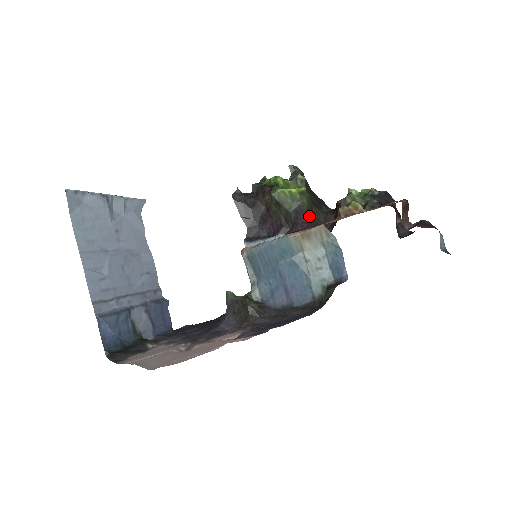
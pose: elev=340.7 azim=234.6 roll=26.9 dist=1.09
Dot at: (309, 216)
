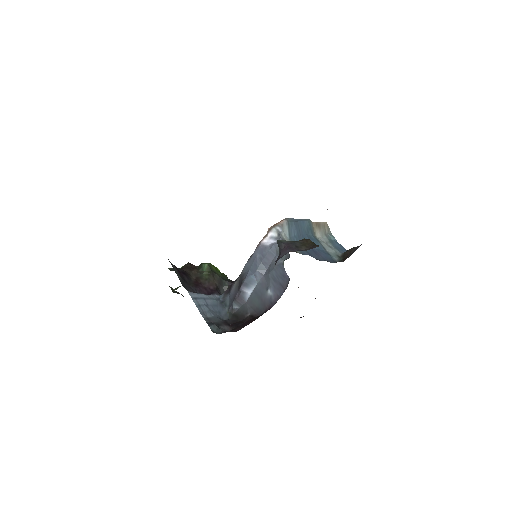
Dot at: occluded
